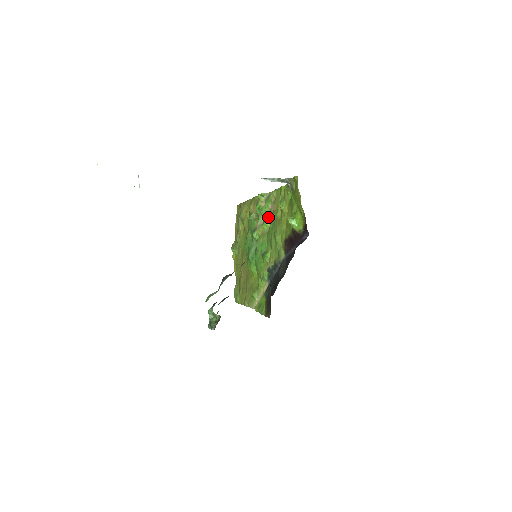
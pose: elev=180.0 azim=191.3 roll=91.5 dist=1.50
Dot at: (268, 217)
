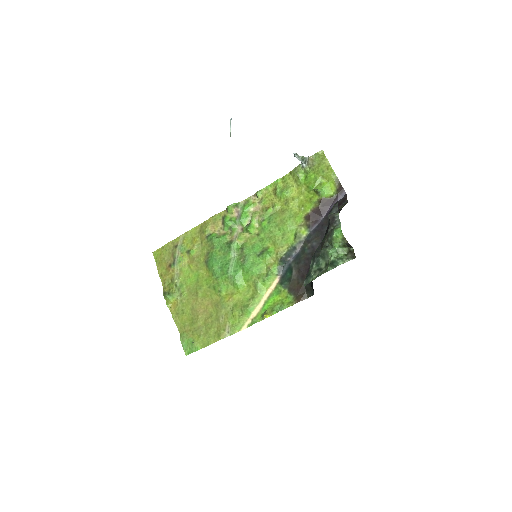
Dot at: (254, 219)
